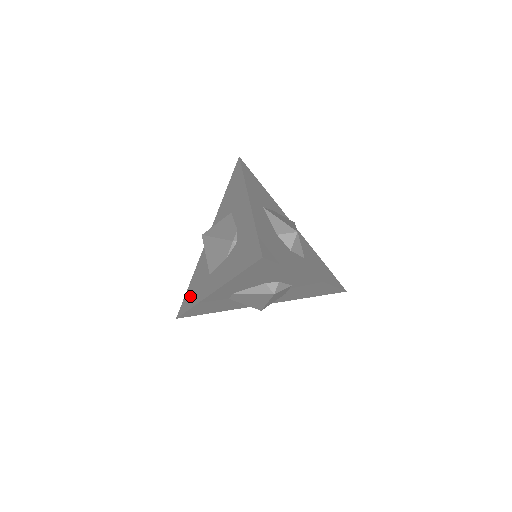
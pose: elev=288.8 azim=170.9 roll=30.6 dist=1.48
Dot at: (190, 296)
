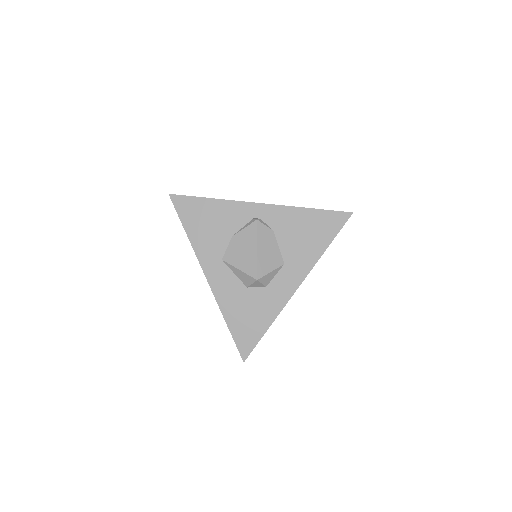
Dot at: occluded
